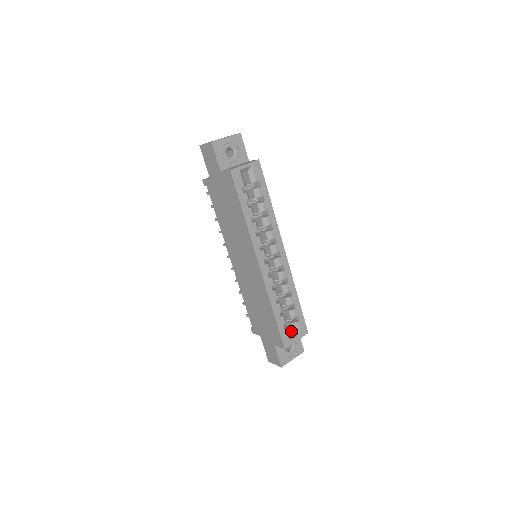
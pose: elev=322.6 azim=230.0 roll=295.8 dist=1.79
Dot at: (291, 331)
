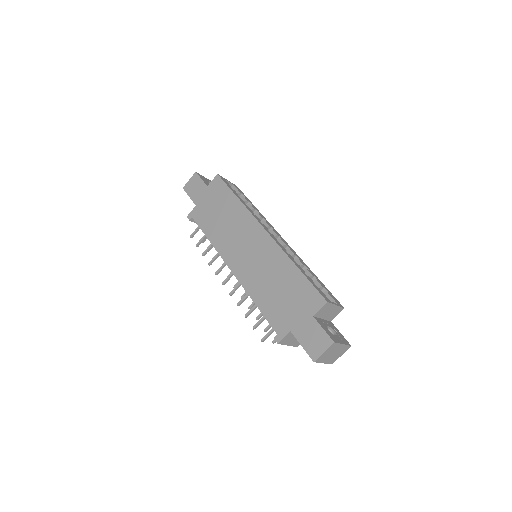
Dot at: occluded
